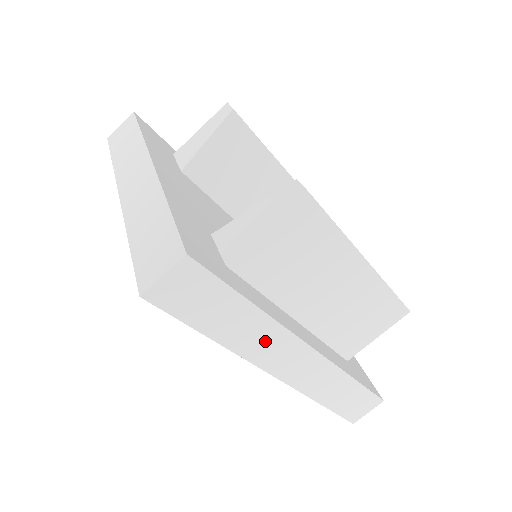
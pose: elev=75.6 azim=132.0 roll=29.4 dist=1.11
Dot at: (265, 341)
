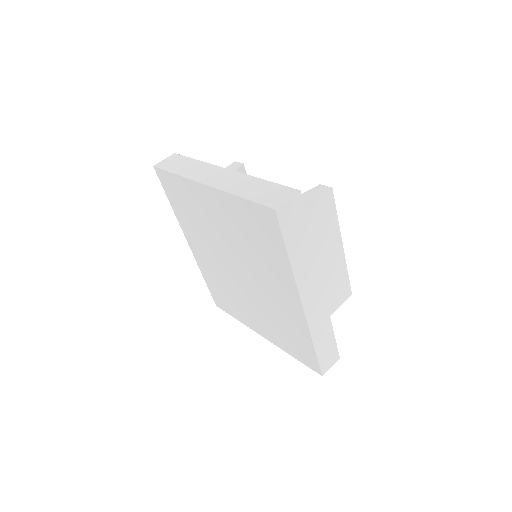
Dot at: (307, 272)
